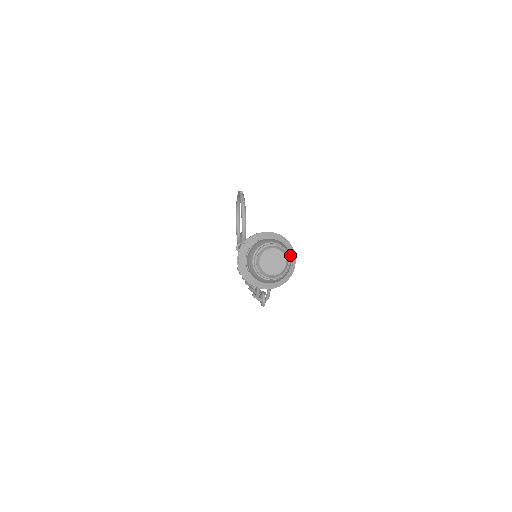
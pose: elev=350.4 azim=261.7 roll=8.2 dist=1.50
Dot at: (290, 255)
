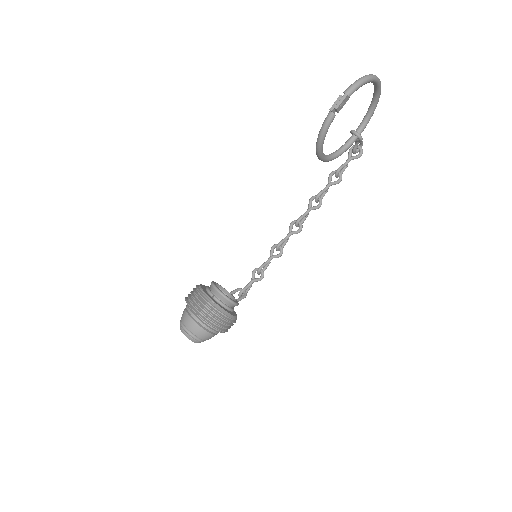
Dot at: (214, 333)
